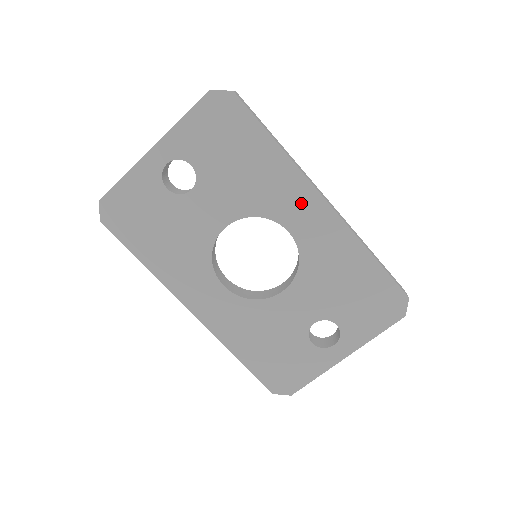
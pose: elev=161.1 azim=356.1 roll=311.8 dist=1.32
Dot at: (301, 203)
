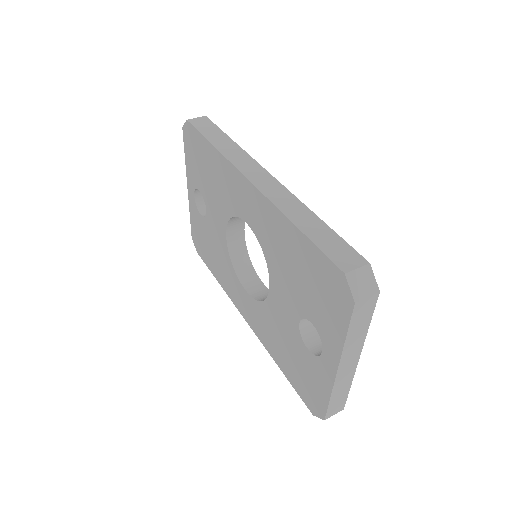
Dot at: (240, 191)
